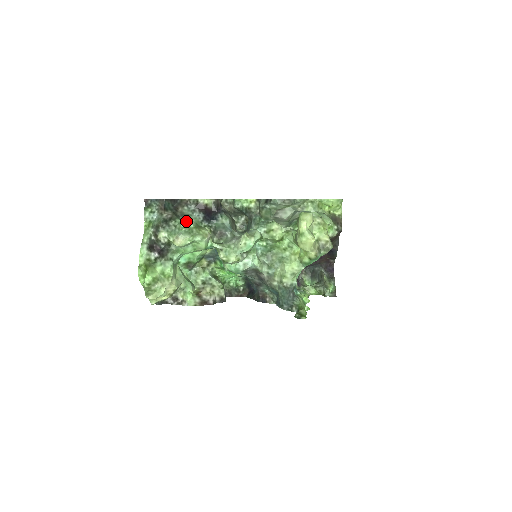
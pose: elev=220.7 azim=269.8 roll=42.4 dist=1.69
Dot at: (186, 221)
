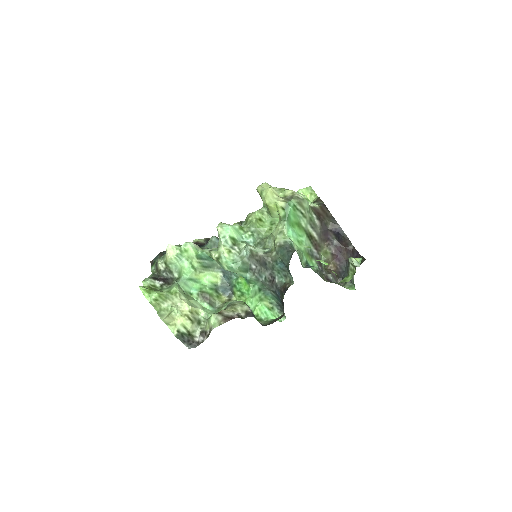
Dot at: occluded
